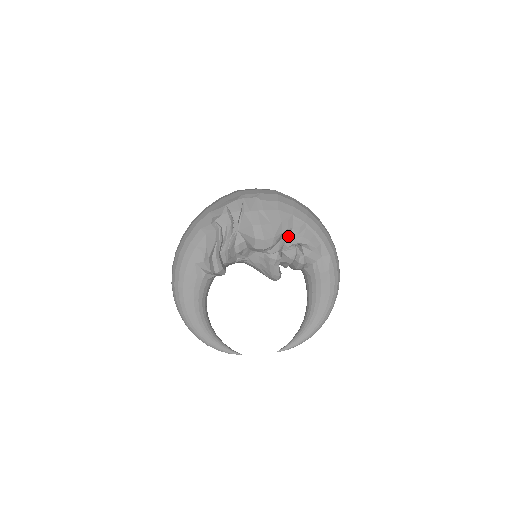
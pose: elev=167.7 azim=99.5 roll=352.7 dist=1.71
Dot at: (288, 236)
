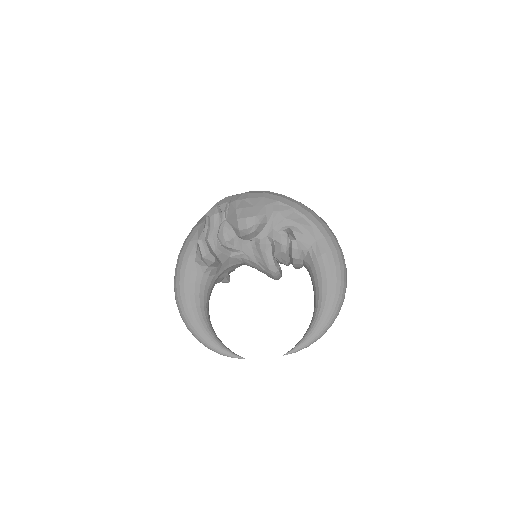
Dot at: (275, 220)
